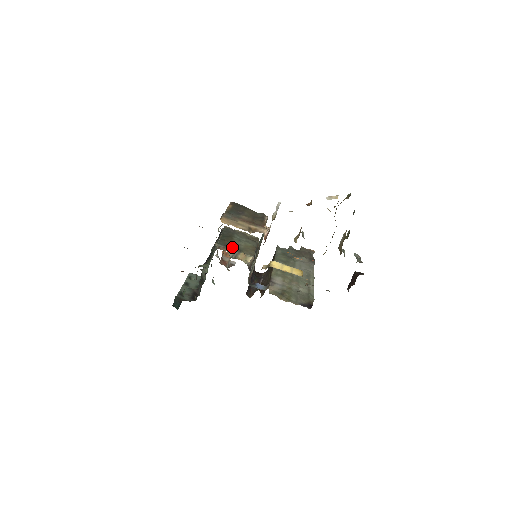
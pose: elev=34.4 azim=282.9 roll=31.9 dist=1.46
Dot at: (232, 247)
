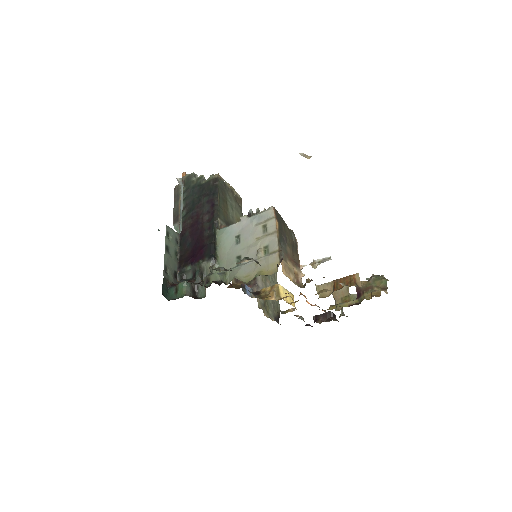
Dot at: occluded
